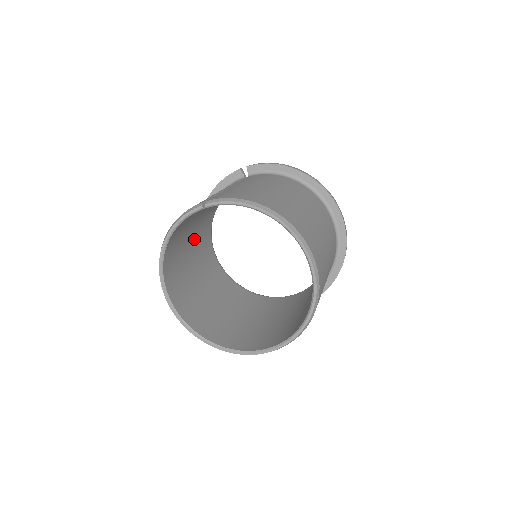
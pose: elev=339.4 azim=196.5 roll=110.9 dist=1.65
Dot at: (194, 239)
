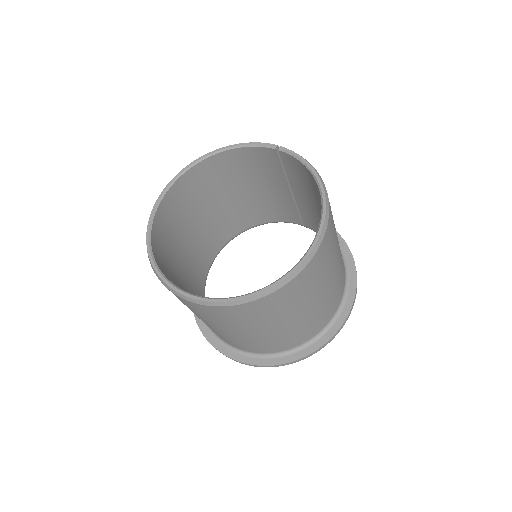
Dot at: (225, 207)
